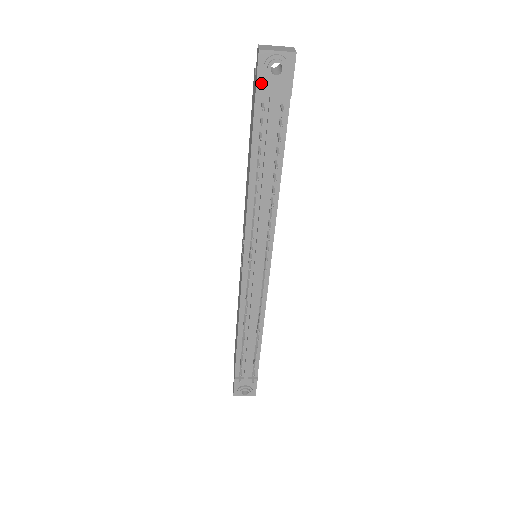
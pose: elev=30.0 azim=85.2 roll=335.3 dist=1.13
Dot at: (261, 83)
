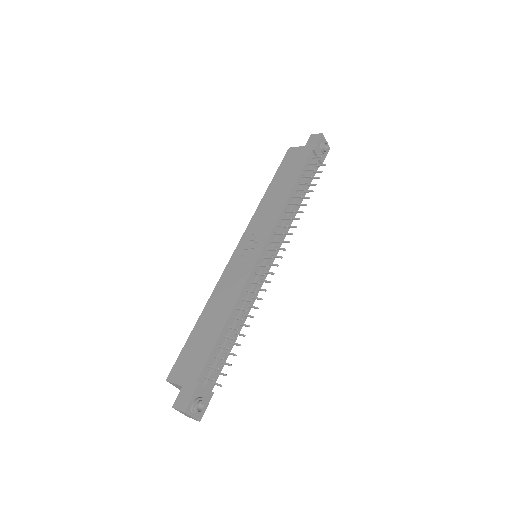
Dot at: (318, 147)
